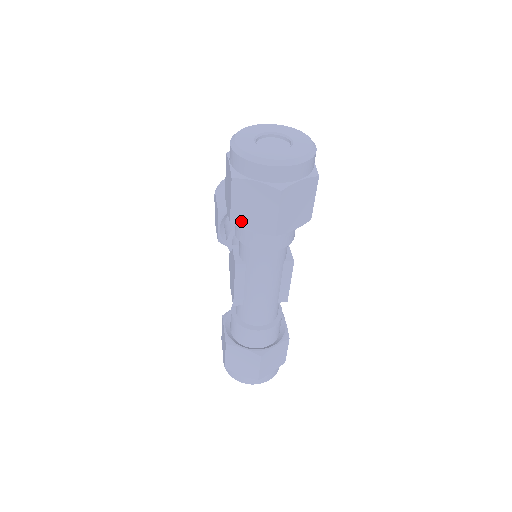
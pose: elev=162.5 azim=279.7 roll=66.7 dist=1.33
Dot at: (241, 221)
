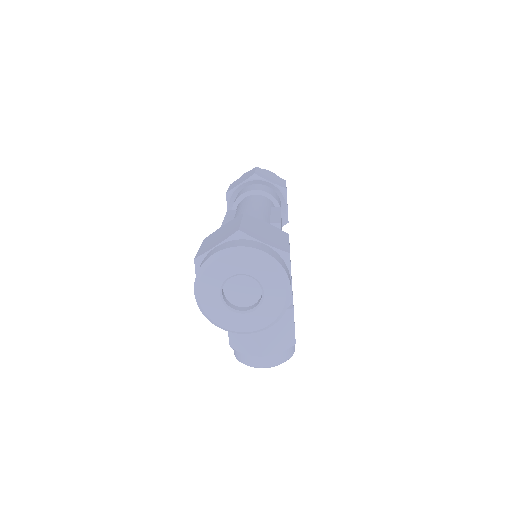
Dot at: occluded
